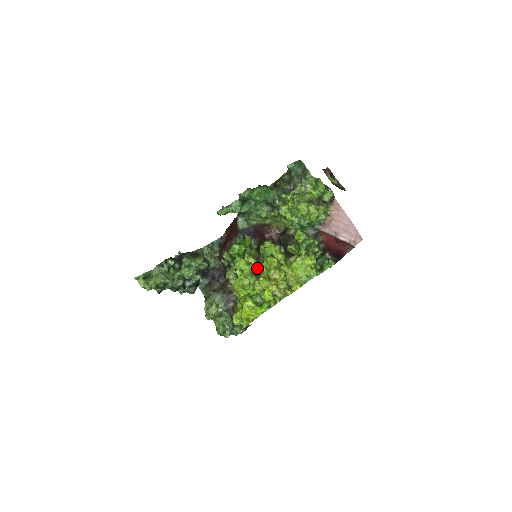
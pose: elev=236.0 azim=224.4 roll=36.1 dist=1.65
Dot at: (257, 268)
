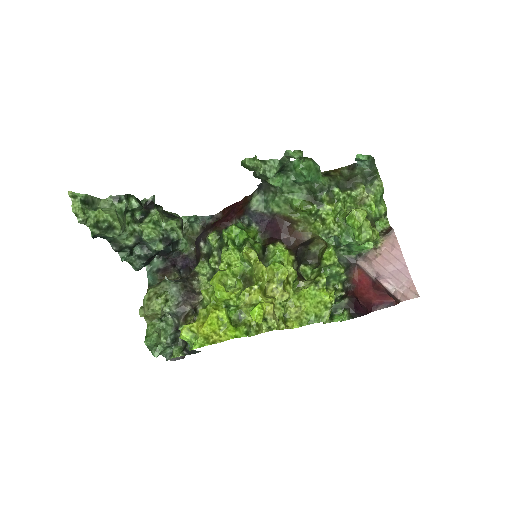
Dot at: (257, 269)
